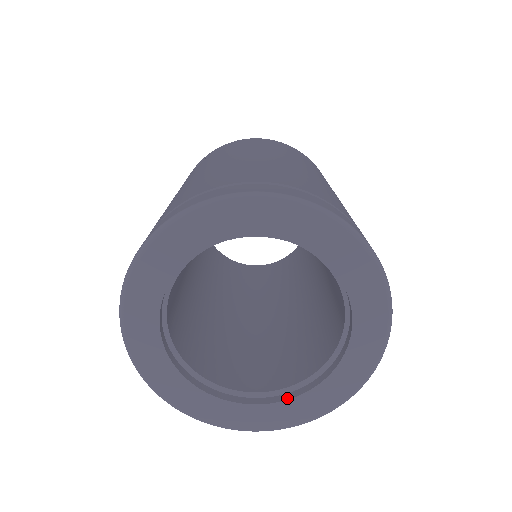
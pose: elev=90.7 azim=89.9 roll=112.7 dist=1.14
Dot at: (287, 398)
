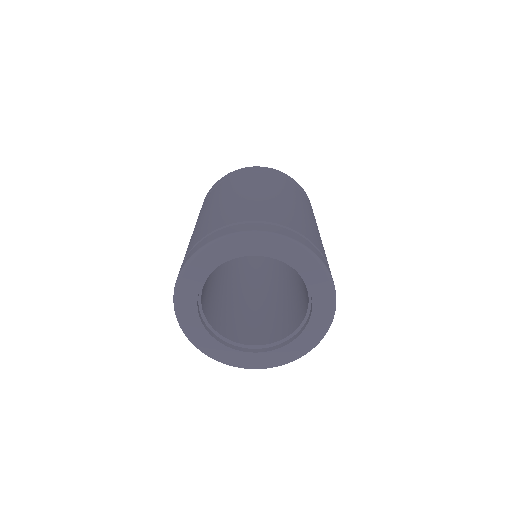
Dot at: (279, 347)
